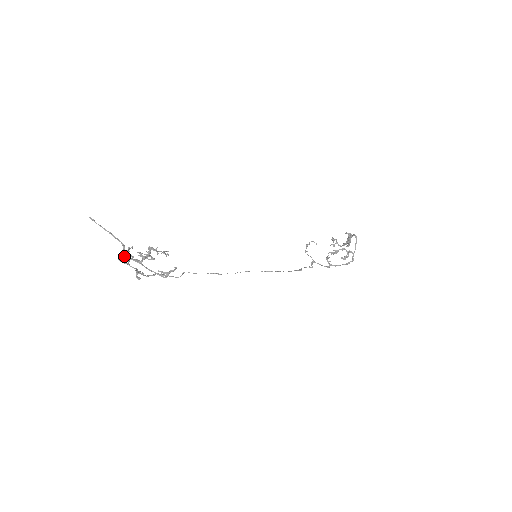
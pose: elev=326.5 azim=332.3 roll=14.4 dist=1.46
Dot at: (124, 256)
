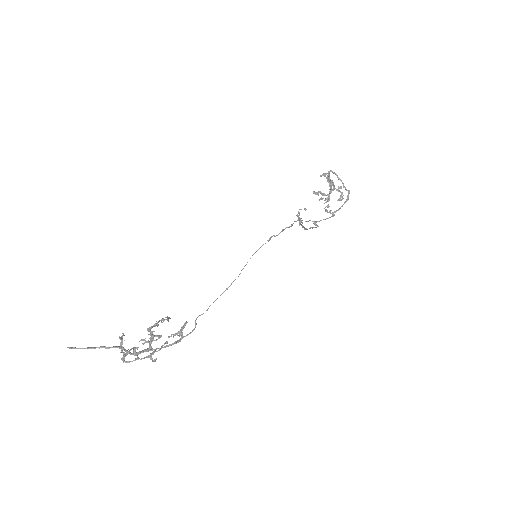
Dot at: (126, 354)
